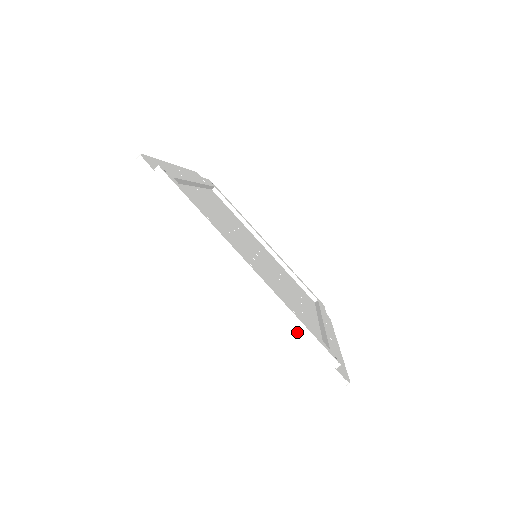
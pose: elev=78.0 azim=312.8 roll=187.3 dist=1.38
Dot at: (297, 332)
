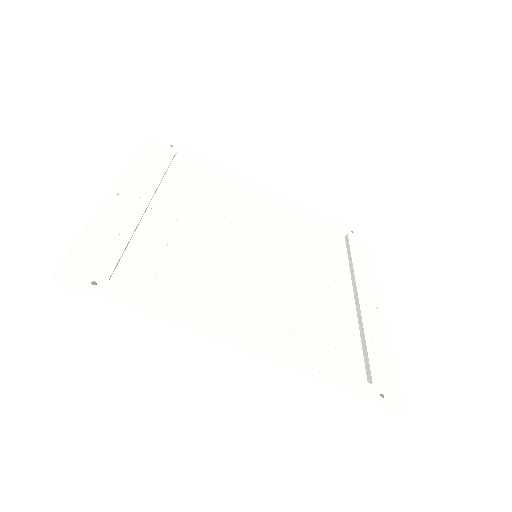
Dot at: (329, 392)
